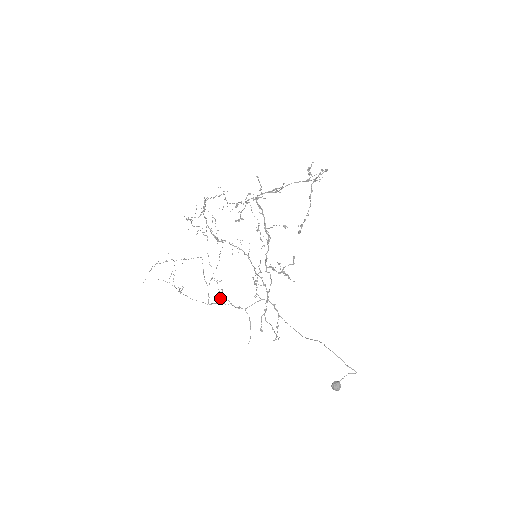
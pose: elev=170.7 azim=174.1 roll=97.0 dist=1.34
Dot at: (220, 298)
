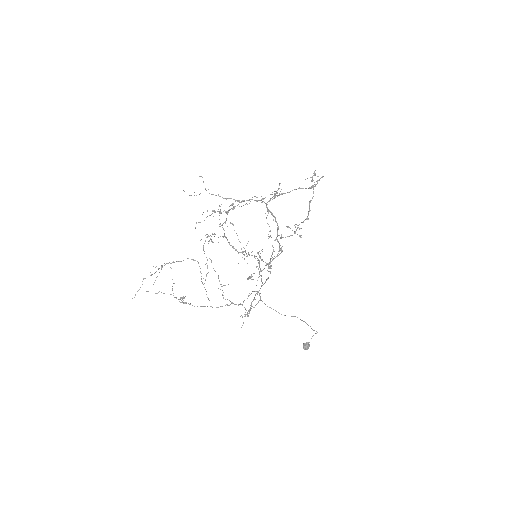
Dot at: occluded
